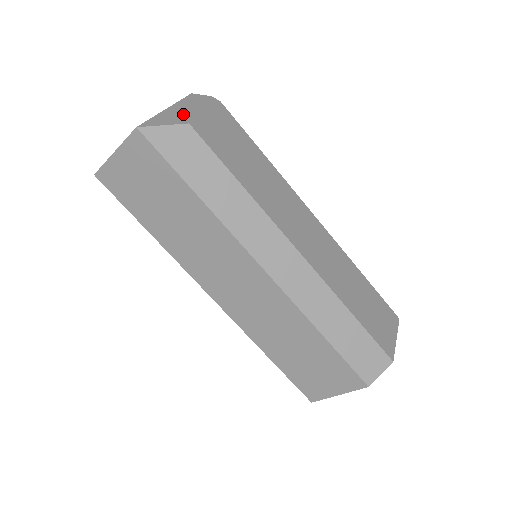
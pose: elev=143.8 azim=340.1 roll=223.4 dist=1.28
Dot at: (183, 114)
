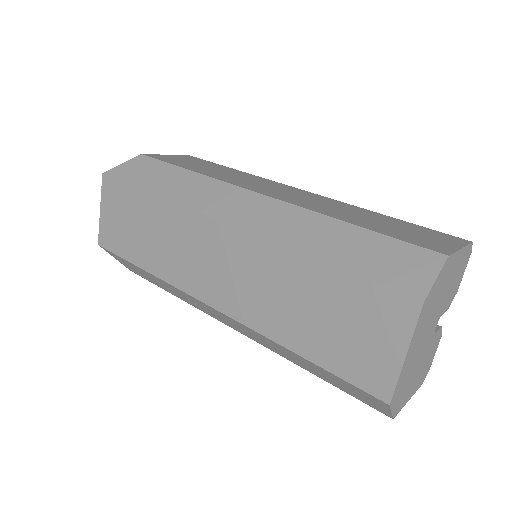
Dot at: occluded
